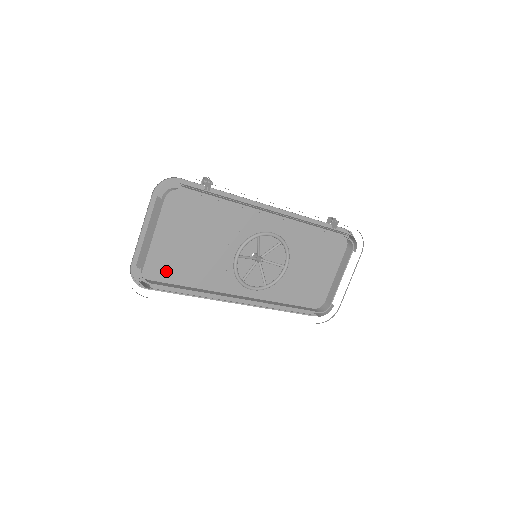
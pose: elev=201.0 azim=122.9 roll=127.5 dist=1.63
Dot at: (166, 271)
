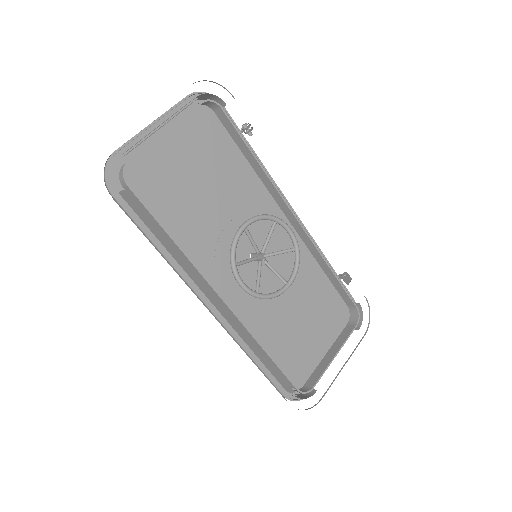
Dot at: (148, 195)
